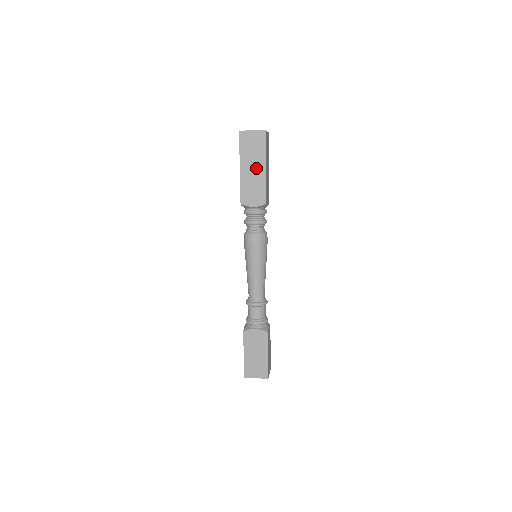
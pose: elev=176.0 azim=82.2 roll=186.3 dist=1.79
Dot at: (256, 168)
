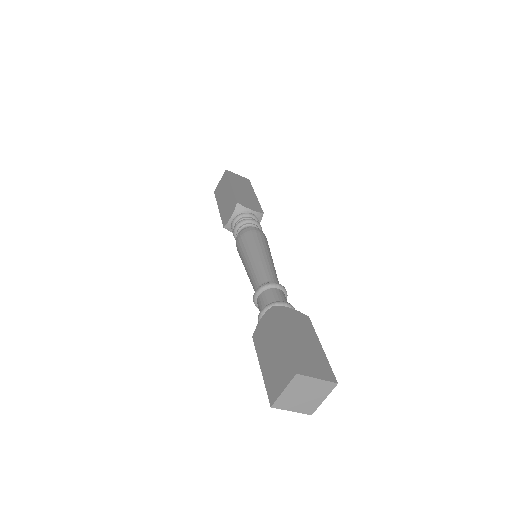
Dot at: (247, 192)
